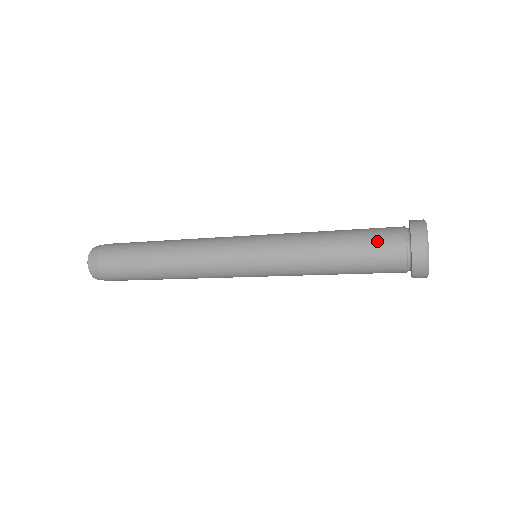
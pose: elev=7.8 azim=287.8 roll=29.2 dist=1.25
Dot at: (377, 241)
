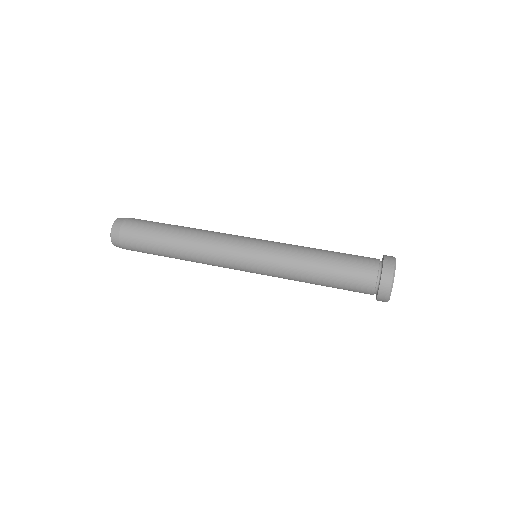
Dot at: (353, 281)
